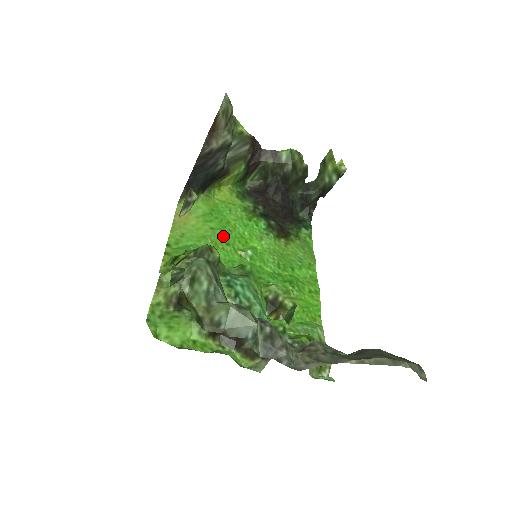
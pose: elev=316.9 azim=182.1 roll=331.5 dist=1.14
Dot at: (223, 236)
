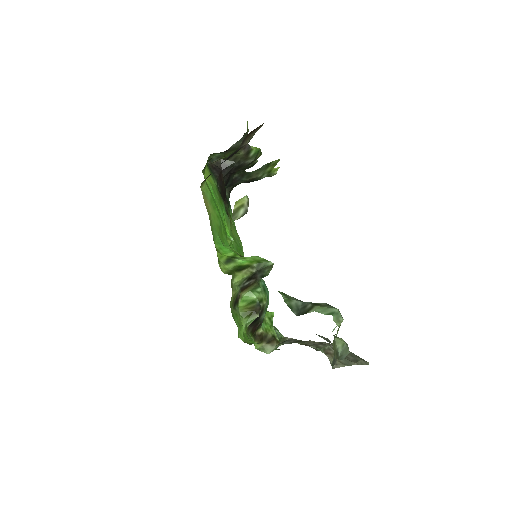
Dot at: (222, 225)
